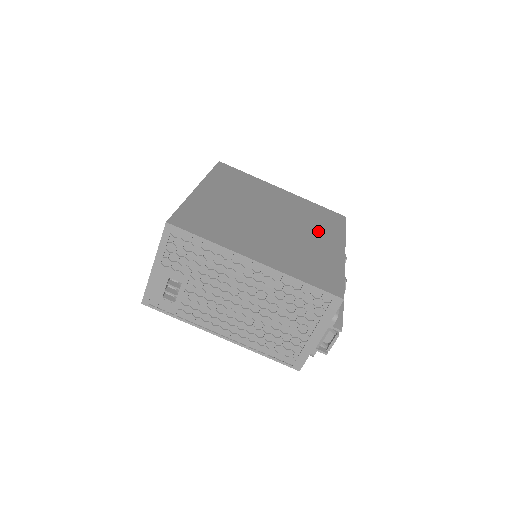
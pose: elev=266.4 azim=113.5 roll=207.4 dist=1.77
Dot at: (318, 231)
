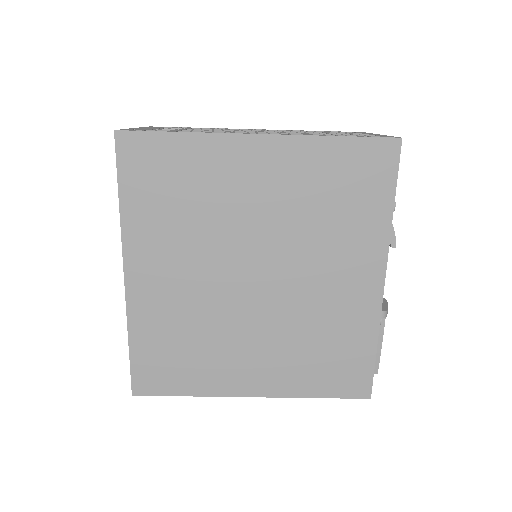
Dot at: (337, 252)
